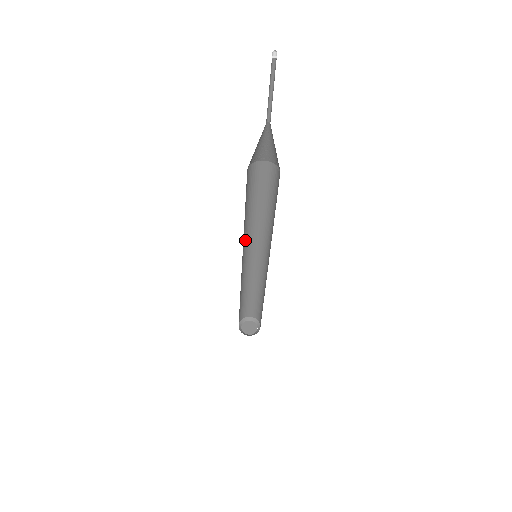
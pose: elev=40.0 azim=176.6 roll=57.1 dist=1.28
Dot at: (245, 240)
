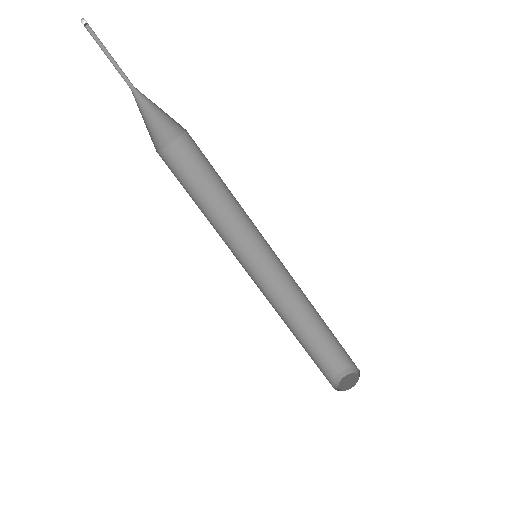
Dot at: (231, 251)
